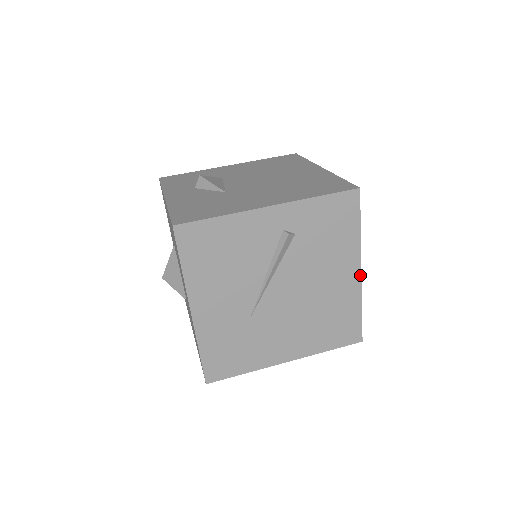
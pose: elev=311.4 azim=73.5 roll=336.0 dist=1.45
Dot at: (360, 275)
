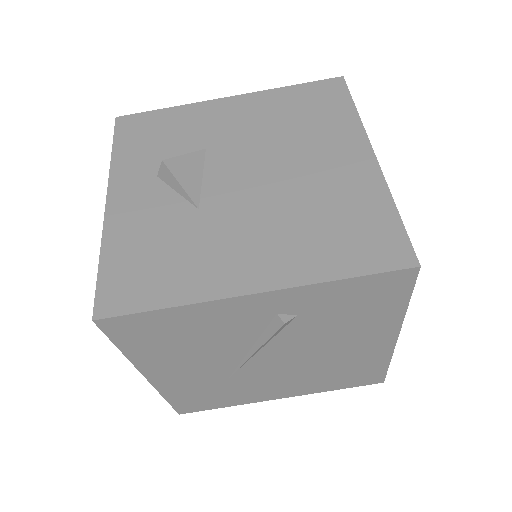
Dot at: (395, 341)
